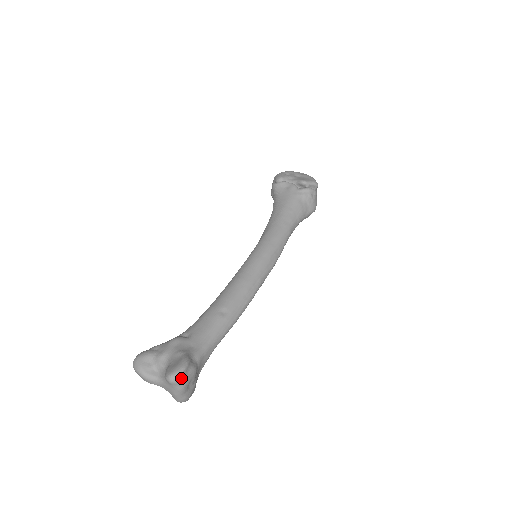
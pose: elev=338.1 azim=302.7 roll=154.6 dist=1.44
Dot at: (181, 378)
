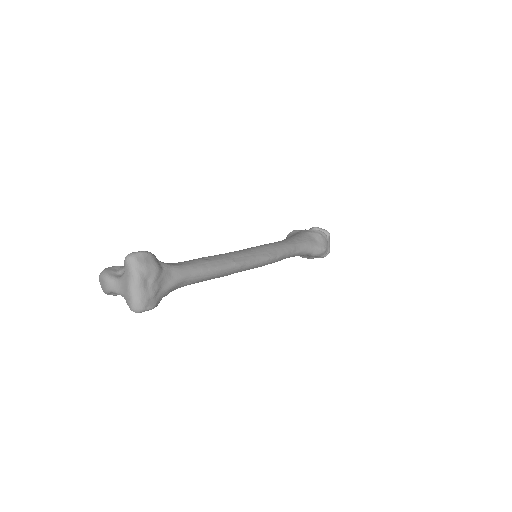
Dot at: (139, 259)
